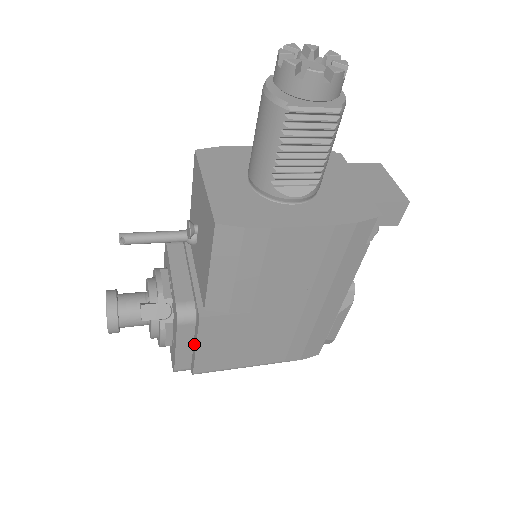
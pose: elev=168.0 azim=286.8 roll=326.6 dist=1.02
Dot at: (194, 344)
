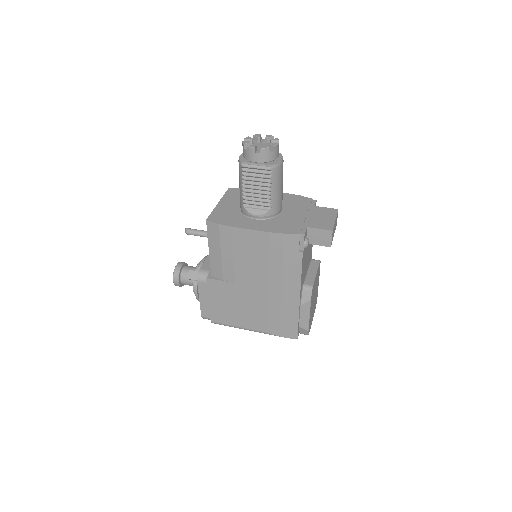
Dot at: occluded
